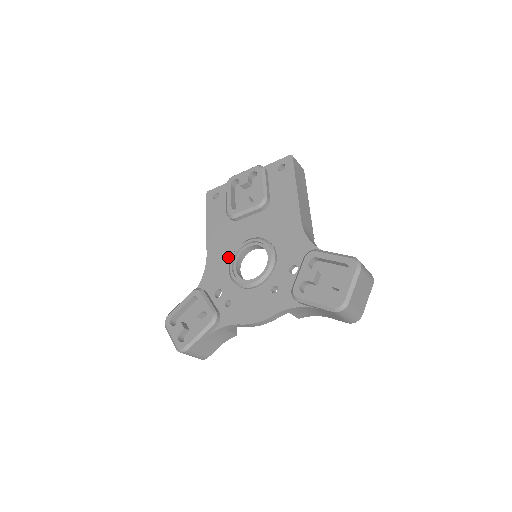
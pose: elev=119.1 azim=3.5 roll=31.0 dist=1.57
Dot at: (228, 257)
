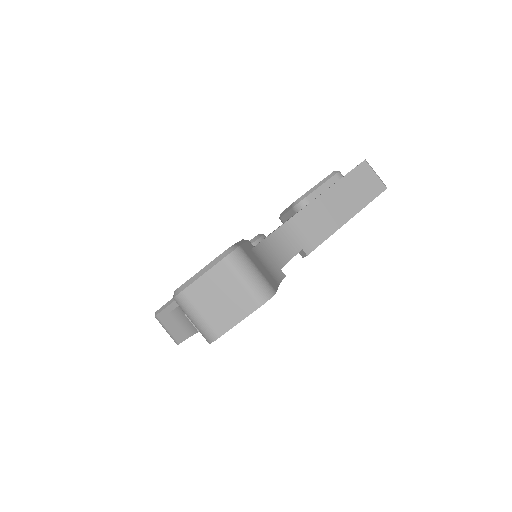
Dot at: occluded
